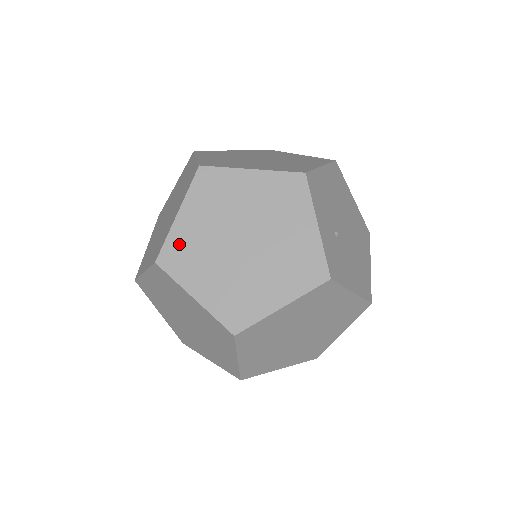
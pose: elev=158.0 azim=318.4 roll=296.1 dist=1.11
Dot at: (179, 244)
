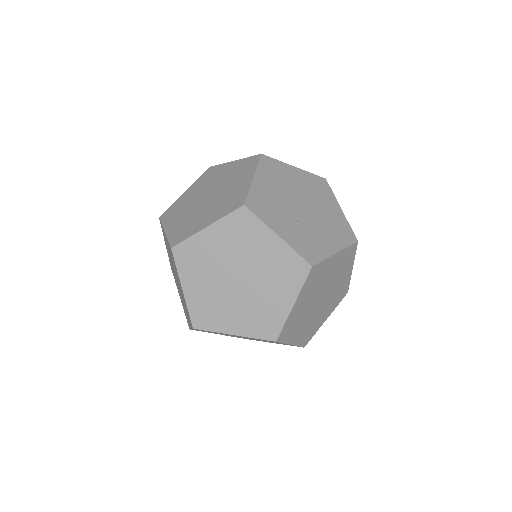
Dot at: (198, 308)
